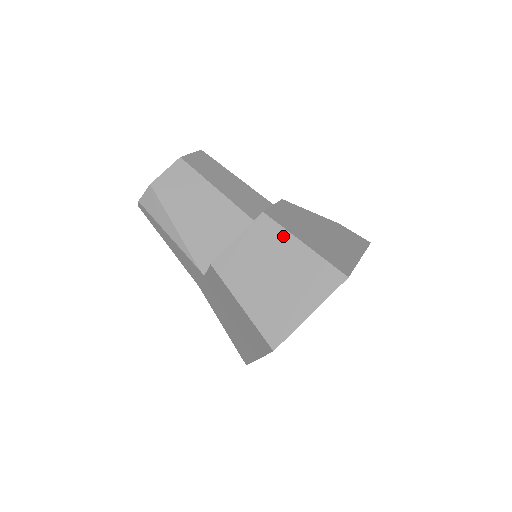
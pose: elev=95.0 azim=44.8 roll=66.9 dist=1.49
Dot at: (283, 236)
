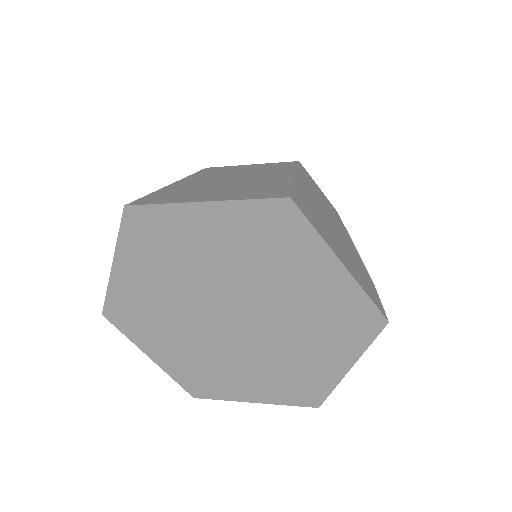
Dot at: (287, 170)
